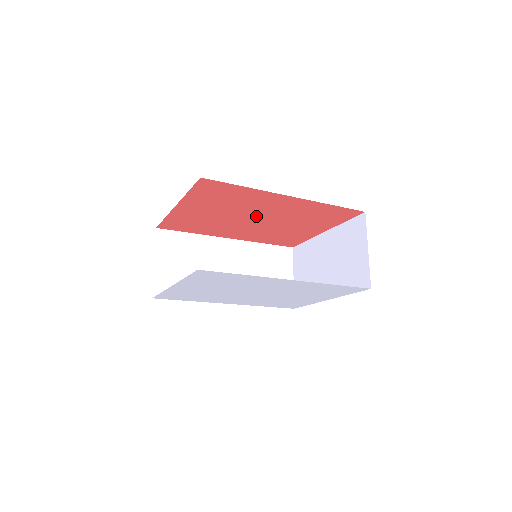
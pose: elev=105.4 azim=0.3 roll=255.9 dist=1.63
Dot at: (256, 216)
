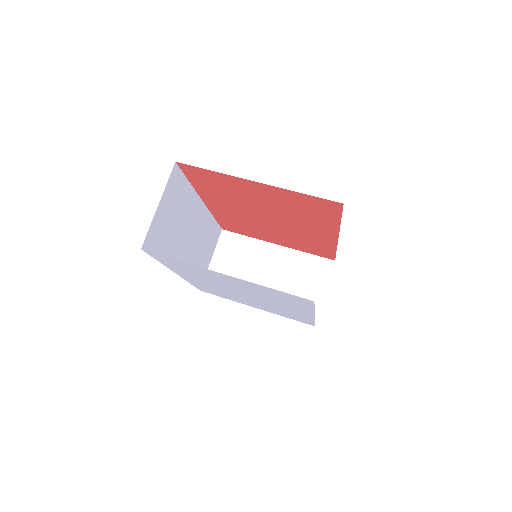
Dot at: (277, 219)
